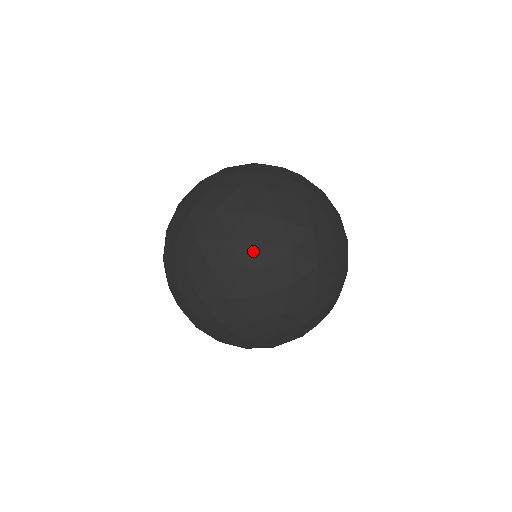
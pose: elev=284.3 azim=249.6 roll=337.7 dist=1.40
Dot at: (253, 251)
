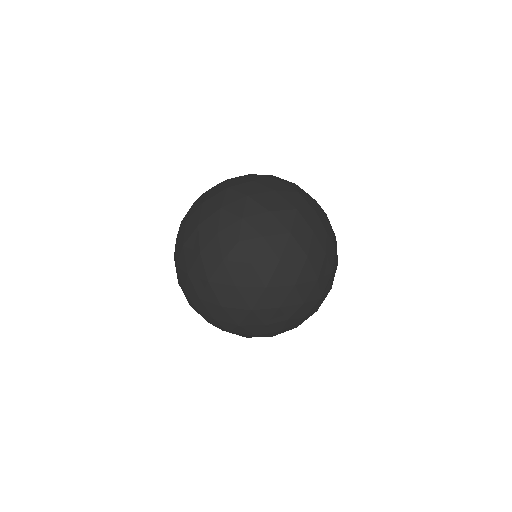
Dot at: (233, 222)
